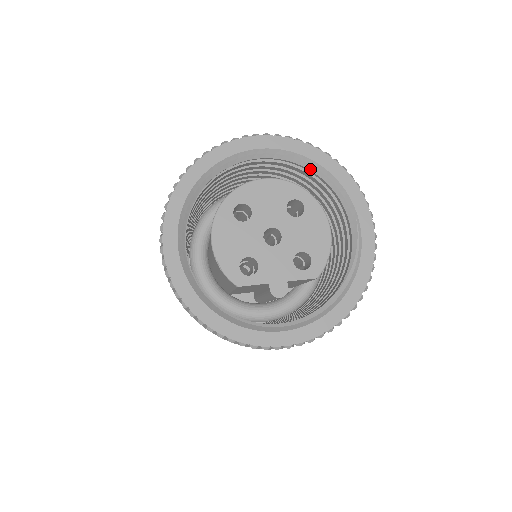
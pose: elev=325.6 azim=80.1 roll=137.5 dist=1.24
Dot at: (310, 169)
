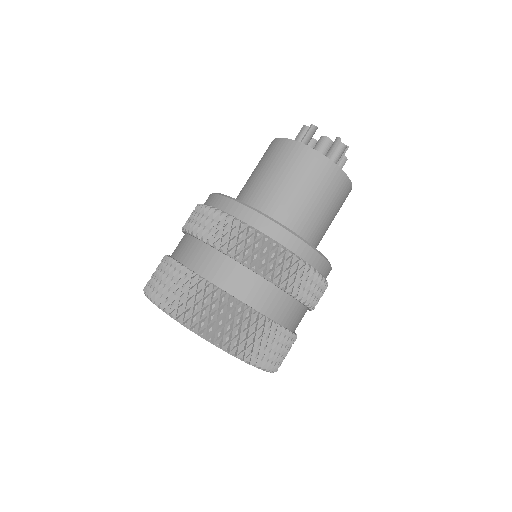
Dot at: occluded
